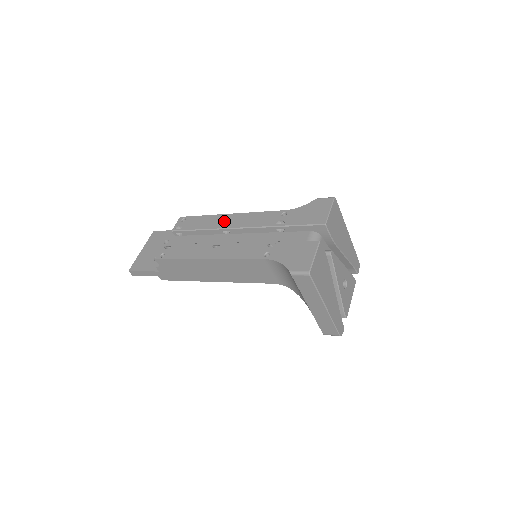
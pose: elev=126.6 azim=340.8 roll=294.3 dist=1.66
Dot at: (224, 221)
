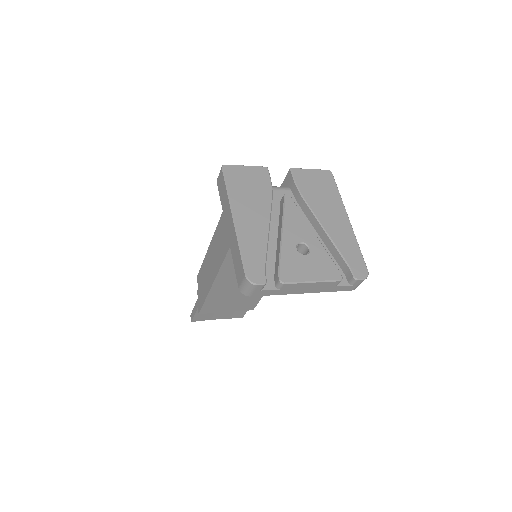
Dot at: occluded
